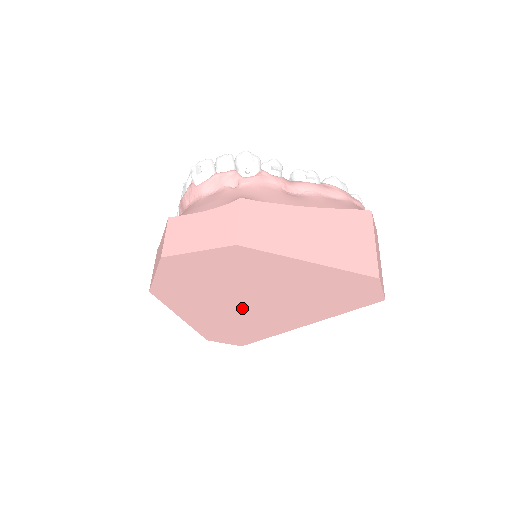
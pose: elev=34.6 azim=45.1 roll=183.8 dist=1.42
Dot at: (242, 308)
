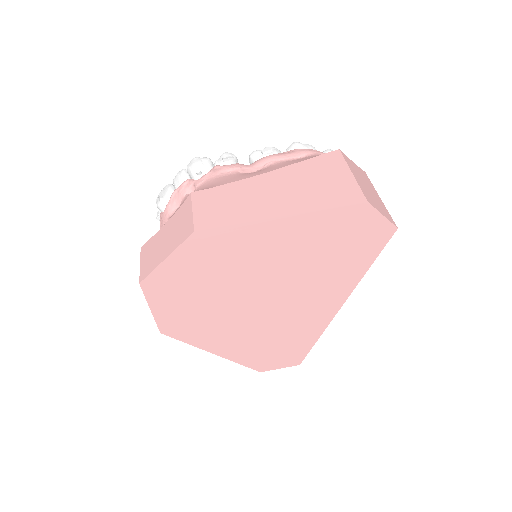
Dot at: (261, 312)
